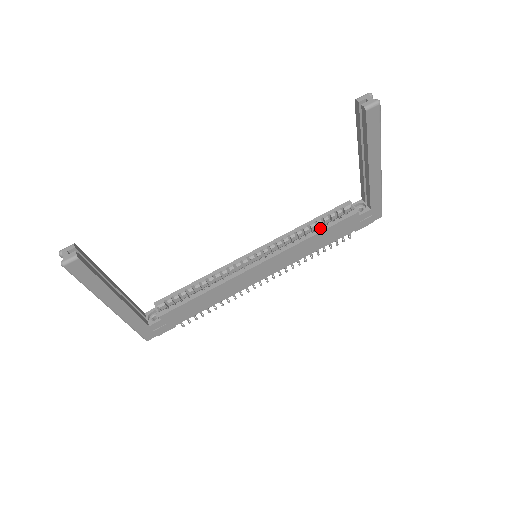
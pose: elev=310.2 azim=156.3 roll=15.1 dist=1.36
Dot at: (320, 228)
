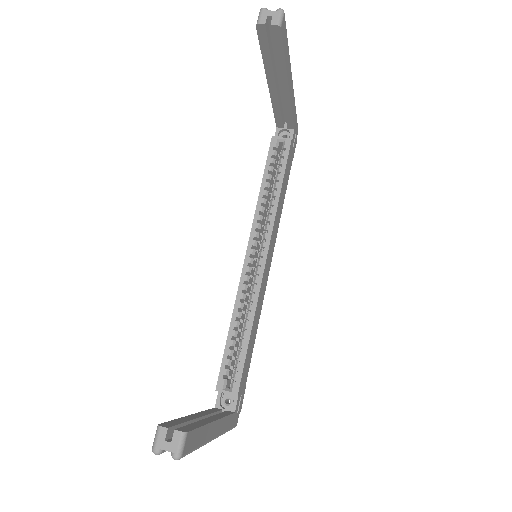
Dot at: (275, 182)
